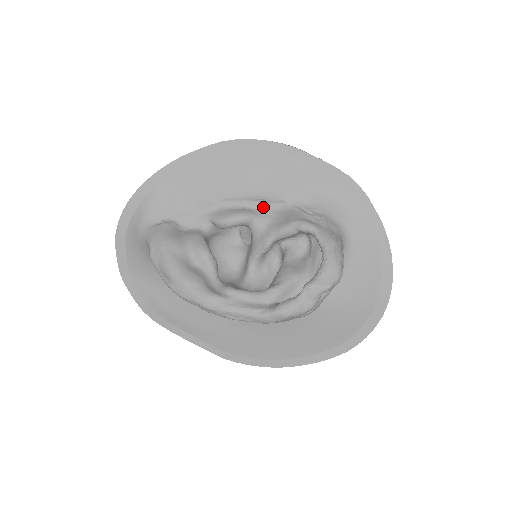
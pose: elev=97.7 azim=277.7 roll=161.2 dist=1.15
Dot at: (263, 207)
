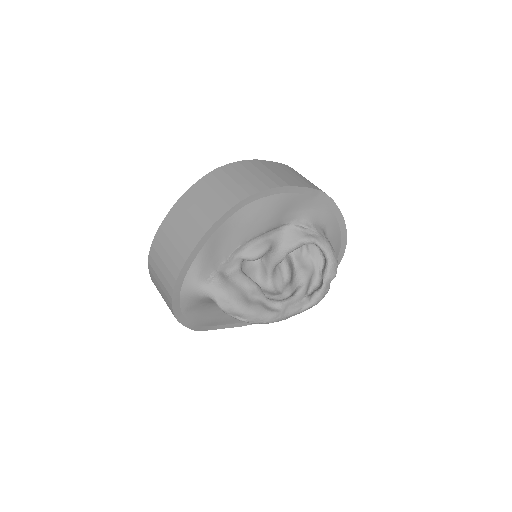
Dot at: (273, 233)
